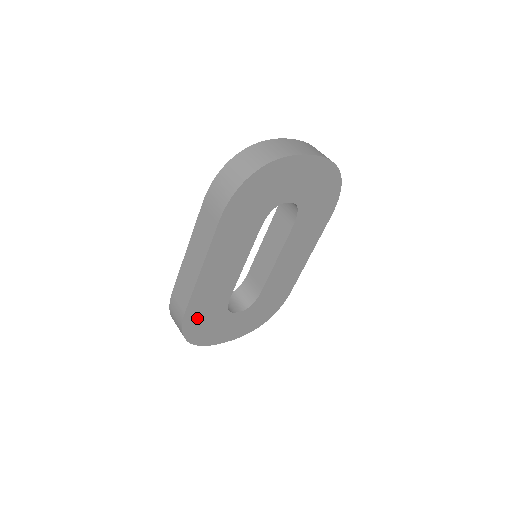
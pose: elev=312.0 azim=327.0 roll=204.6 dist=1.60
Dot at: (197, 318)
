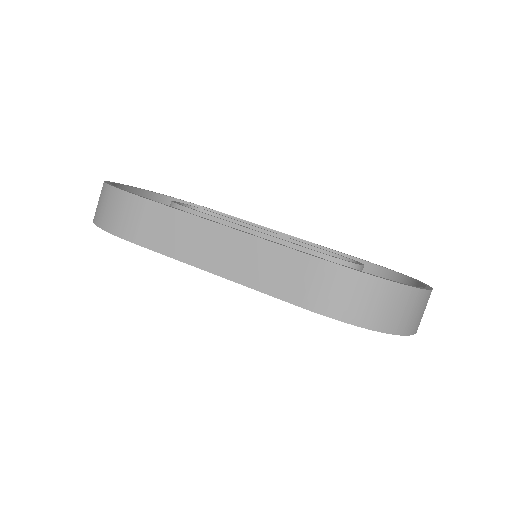
Dot at: occluded
